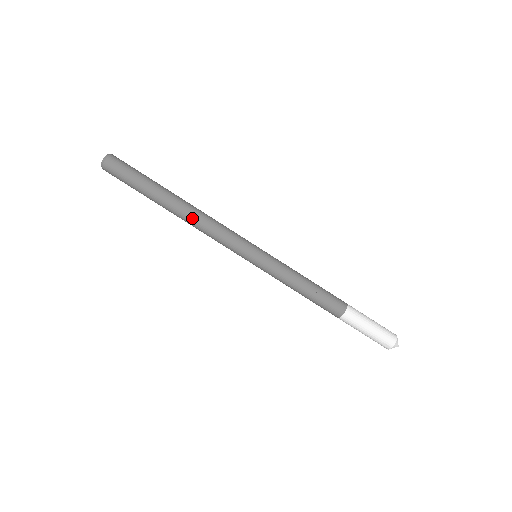
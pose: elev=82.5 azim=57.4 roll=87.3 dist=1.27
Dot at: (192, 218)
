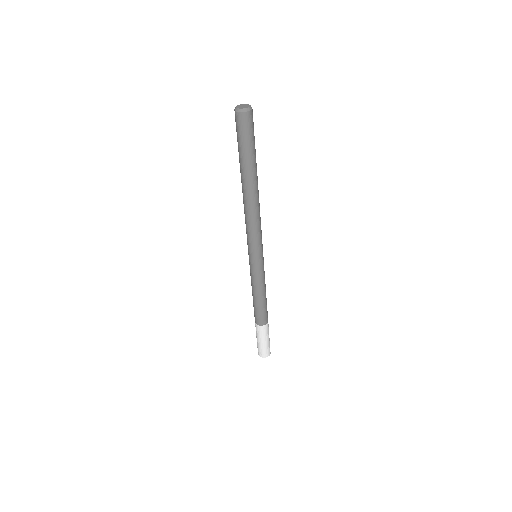
Dot at: (251, 205)
